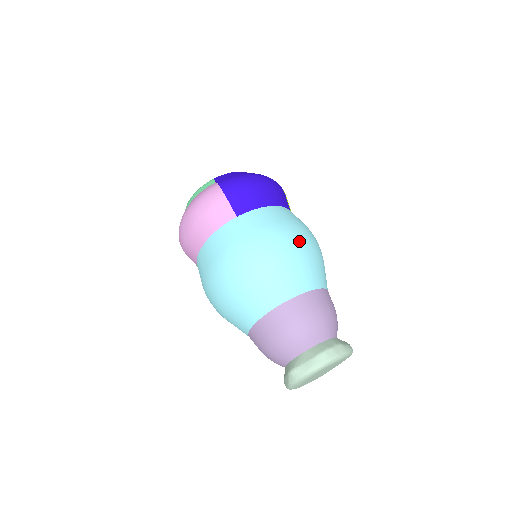
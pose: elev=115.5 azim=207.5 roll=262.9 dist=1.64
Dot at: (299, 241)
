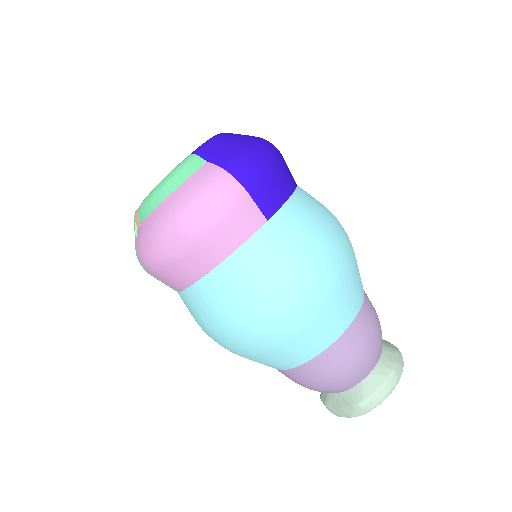
Dot at: (345, 239)
